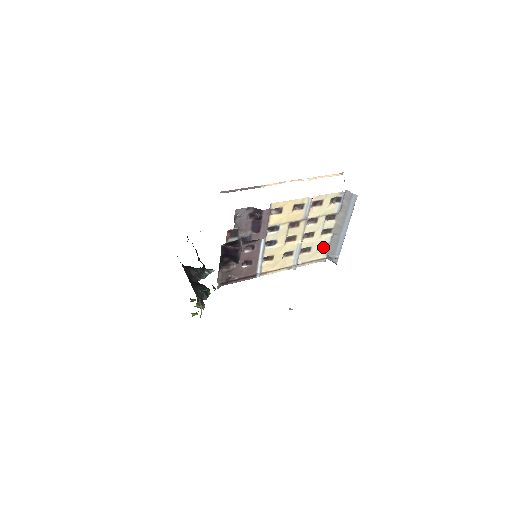
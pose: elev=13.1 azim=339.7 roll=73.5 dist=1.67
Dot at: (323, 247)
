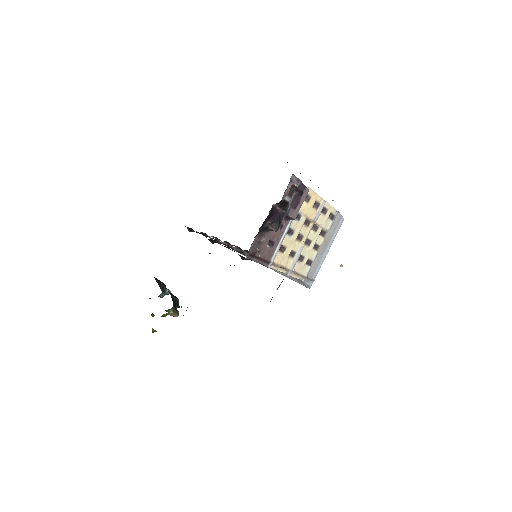
Dot at: (308, 264)
